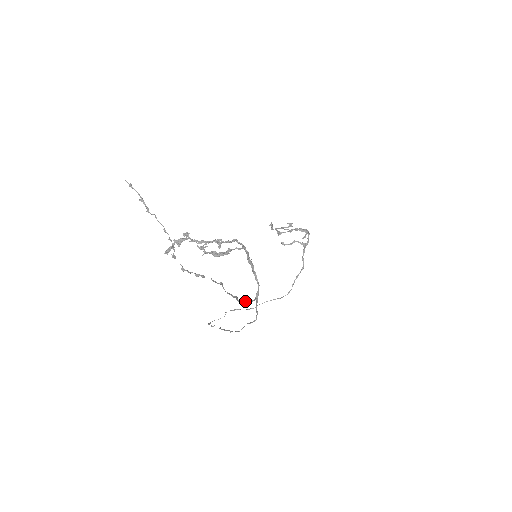
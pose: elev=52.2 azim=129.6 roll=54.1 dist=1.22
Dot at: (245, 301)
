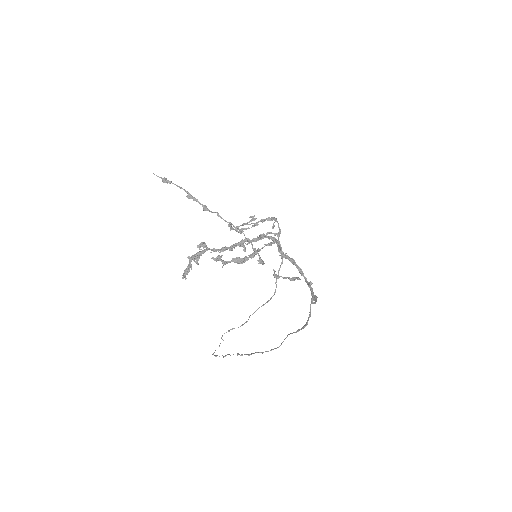
Dot at: occluded
